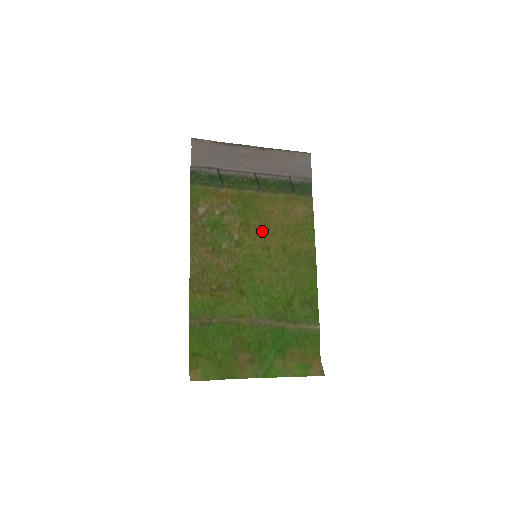
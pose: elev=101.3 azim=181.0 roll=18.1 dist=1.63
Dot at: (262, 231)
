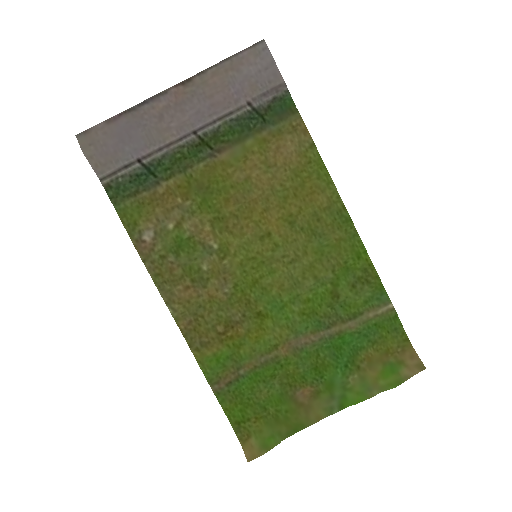
Dot at: (247, 215)
